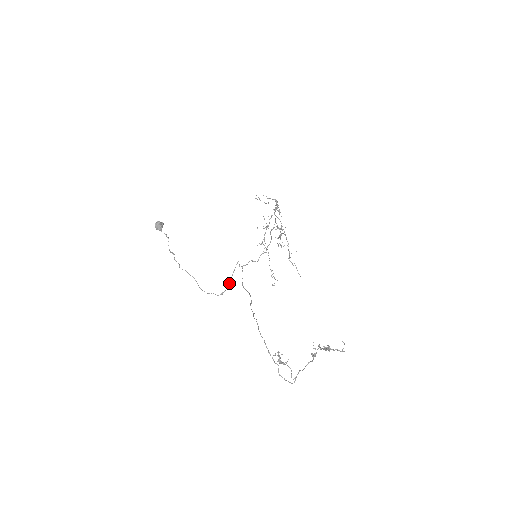
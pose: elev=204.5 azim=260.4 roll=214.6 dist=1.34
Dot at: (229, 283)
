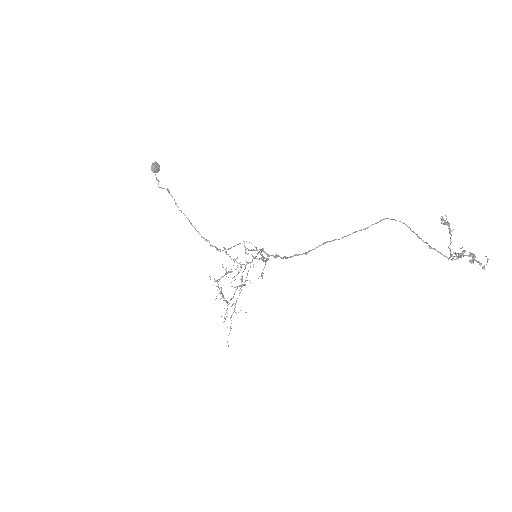
Dot at: (229, 248)
